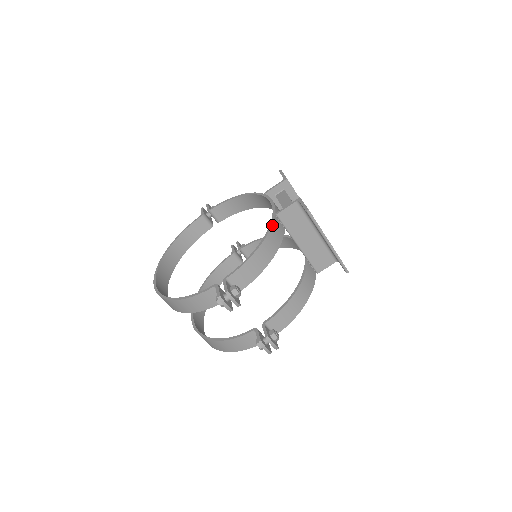
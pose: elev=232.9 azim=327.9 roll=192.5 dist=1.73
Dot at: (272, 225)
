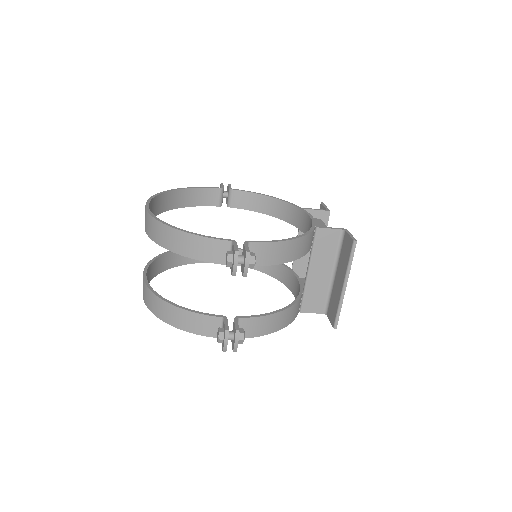
Dot at: (311, 232)
